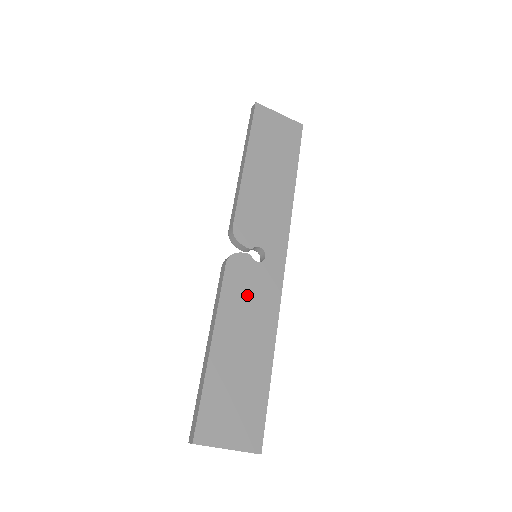
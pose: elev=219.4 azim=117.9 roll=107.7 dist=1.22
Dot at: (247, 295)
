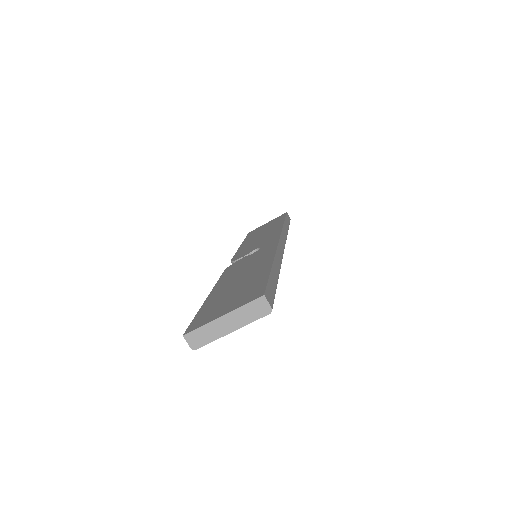
Dot at: (244, 265)
